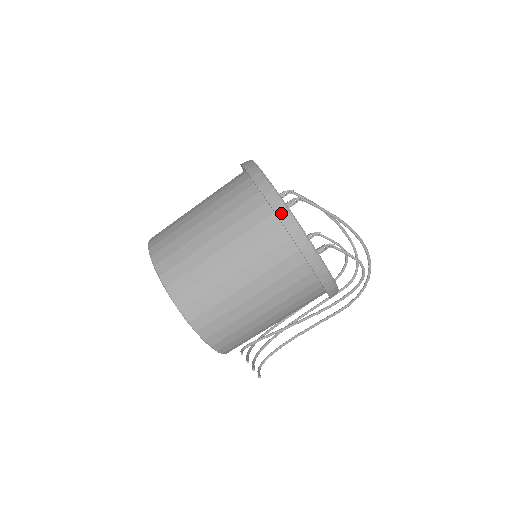
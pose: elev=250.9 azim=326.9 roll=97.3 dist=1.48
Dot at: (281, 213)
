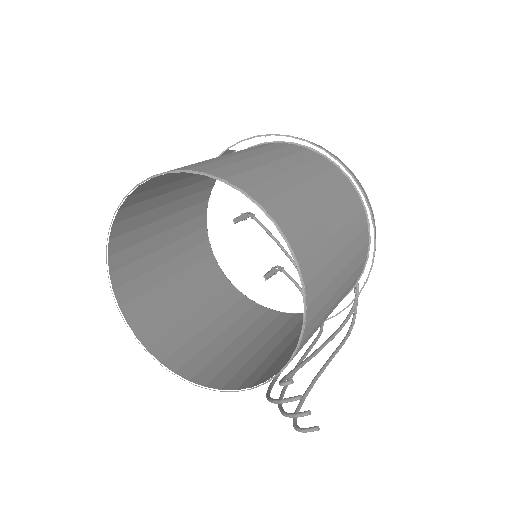
Dot at: (331, 153)
